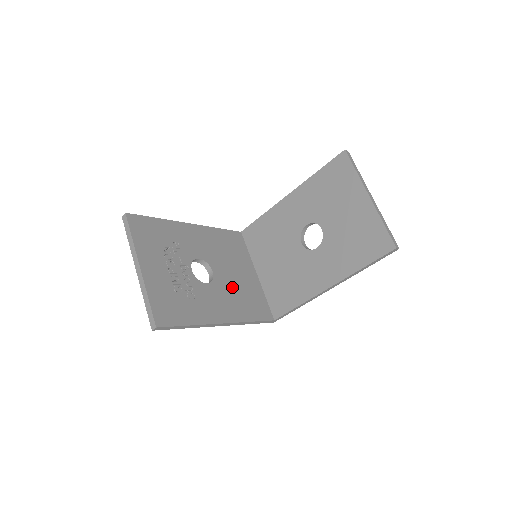
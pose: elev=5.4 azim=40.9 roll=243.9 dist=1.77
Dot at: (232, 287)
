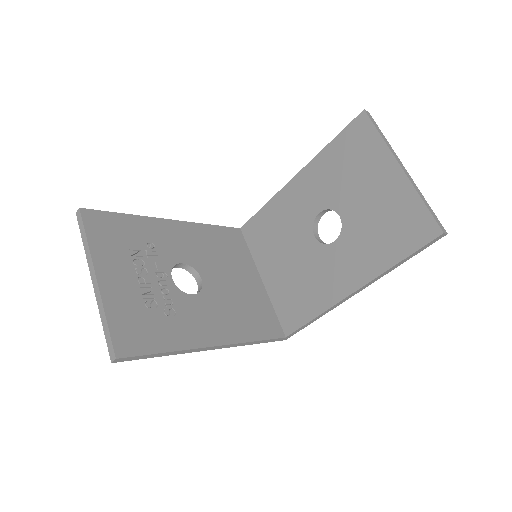
Dot at: (228, 298)
